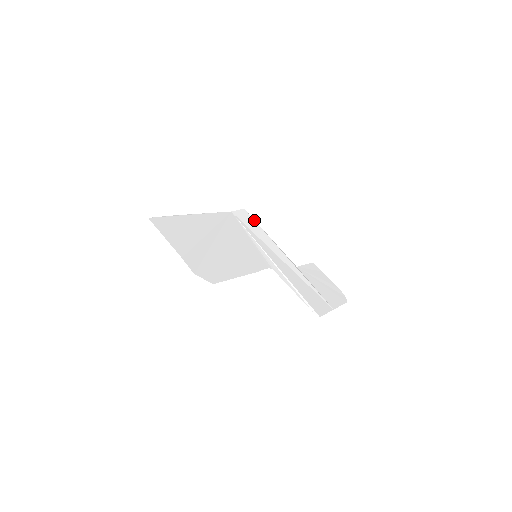
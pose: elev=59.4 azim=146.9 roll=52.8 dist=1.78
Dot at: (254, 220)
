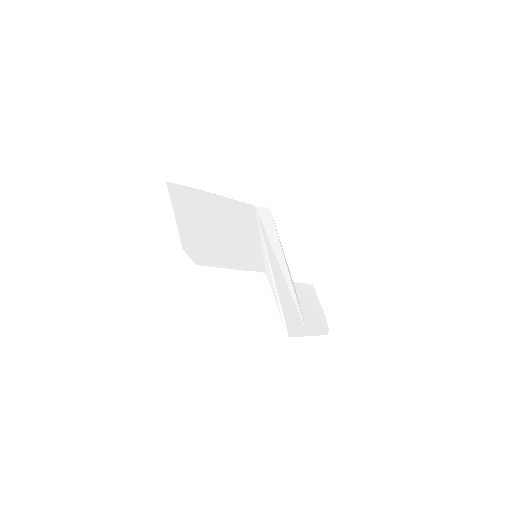
Dot at: occluded
